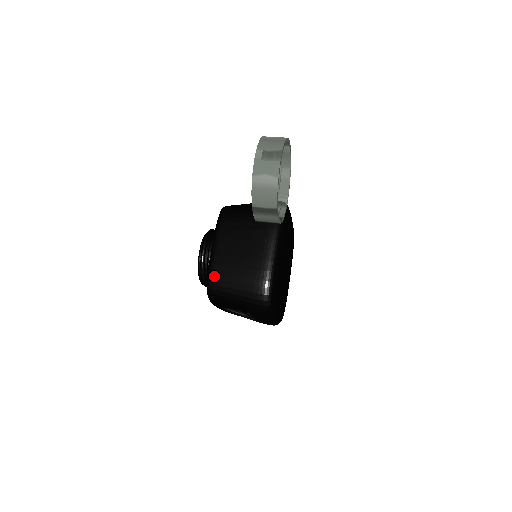
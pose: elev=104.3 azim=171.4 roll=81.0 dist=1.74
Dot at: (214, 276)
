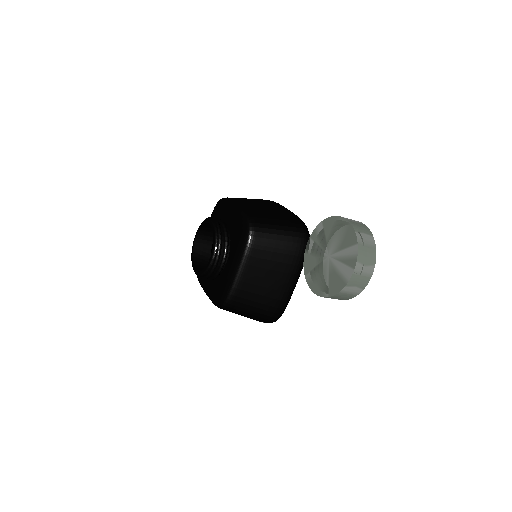
Dot at: (235, 299)
